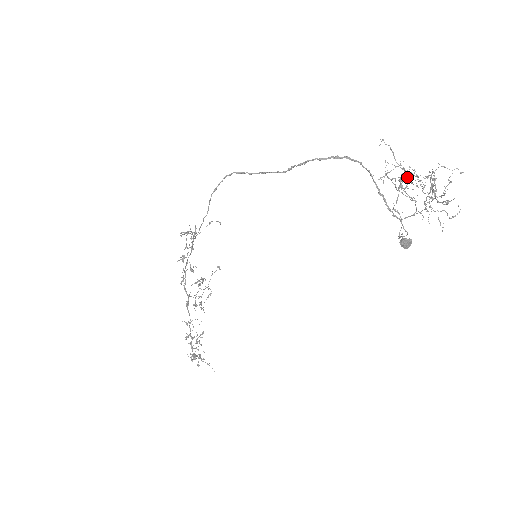
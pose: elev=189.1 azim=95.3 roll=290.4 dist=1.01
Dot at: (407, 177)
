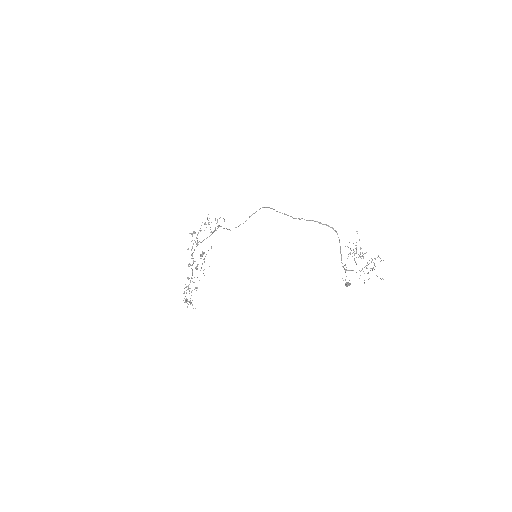
Dot at: (360, 254)
